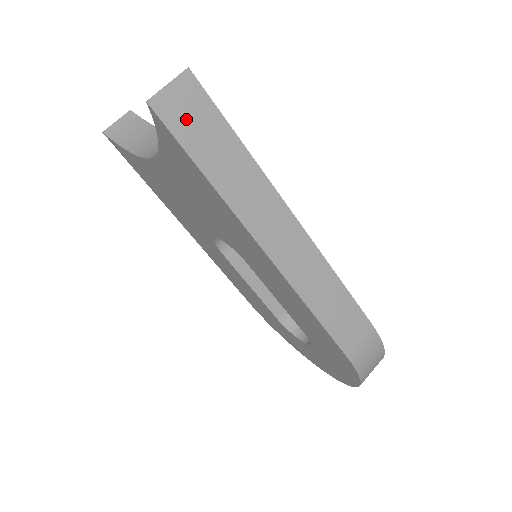
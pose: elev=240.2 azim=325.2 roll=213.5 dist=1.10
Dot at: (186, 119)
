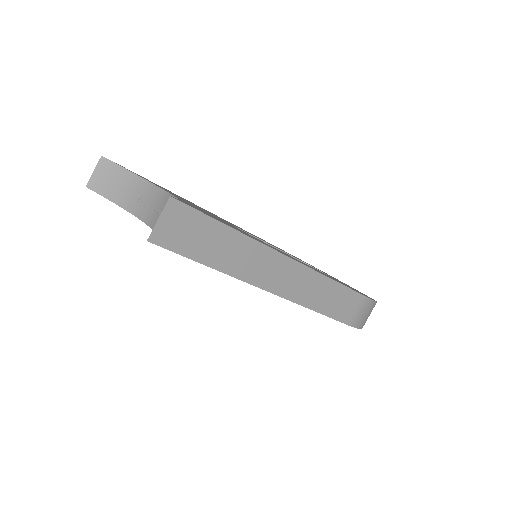
Dot at: (182, 236)
